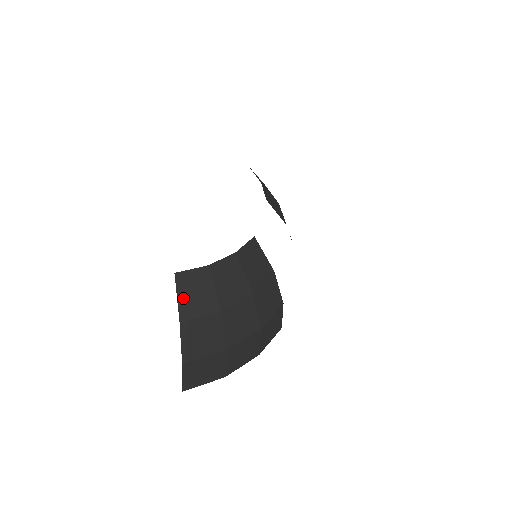
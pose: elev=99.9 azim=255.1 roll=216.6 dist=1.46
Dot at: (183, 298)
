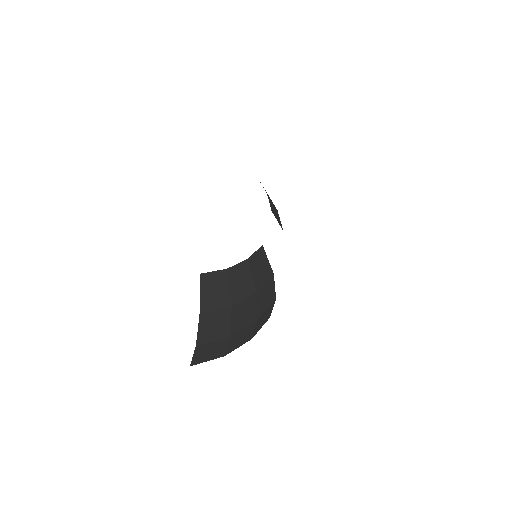
Dot at: (204, 294)
